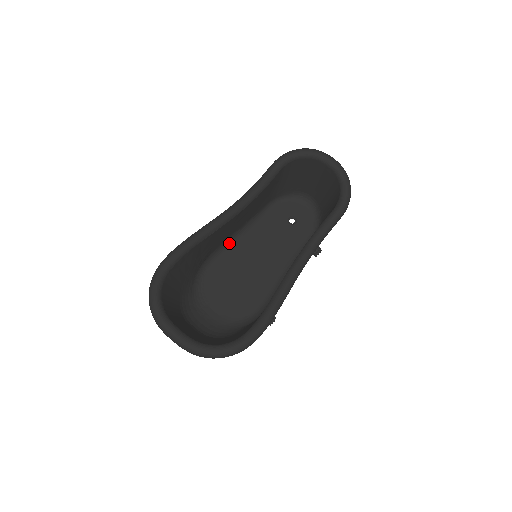
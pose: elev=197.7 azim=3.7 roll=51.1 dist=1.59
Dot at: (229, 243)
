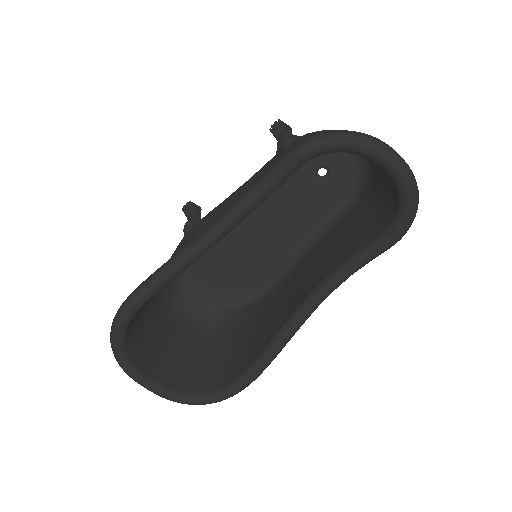
Dot at: occluded
